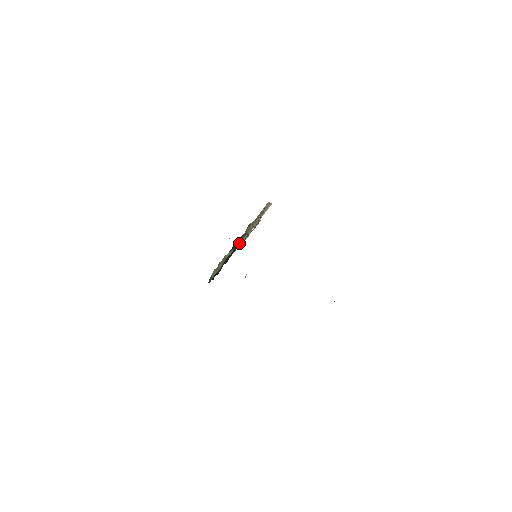
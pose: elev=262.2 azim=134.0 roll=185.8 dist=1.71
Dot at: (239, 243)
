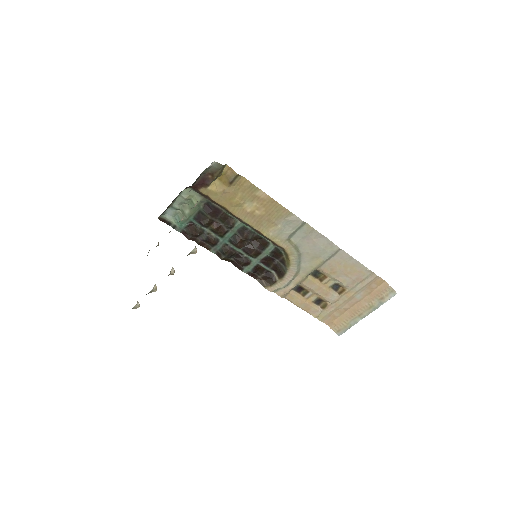
Dot at: (284, 270)
